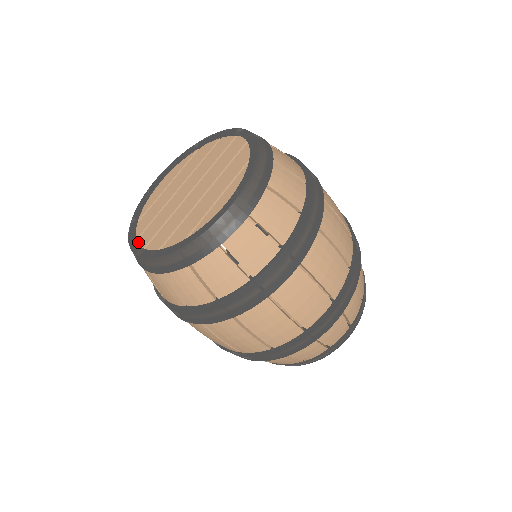
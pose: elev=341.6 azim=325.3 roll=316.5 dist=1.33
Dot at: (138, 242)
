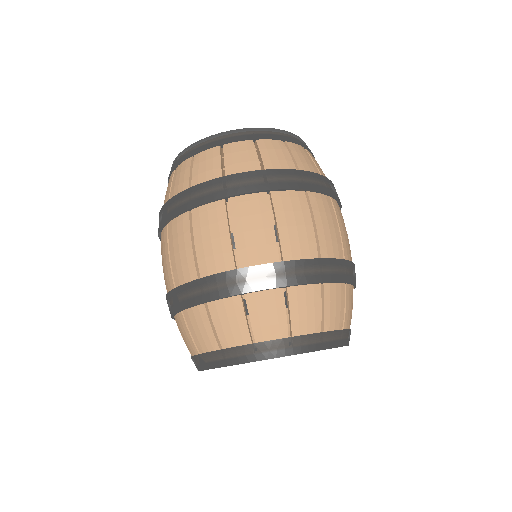
Dot at: occluded
